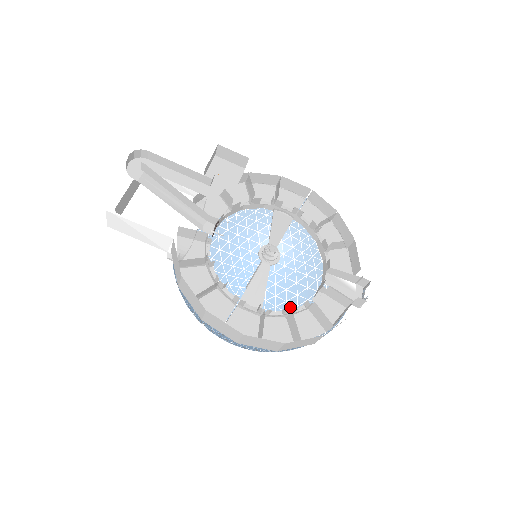
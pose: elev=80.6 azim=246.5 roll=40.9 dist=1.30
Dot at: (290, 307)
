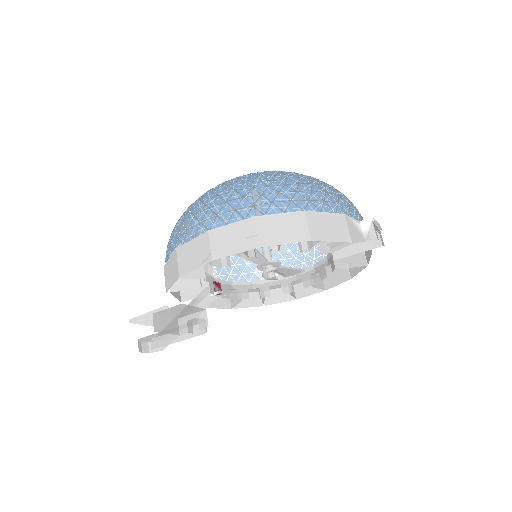
Dot at: occluded
